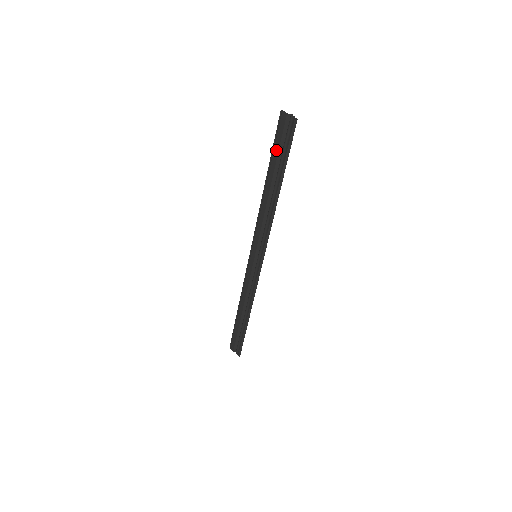
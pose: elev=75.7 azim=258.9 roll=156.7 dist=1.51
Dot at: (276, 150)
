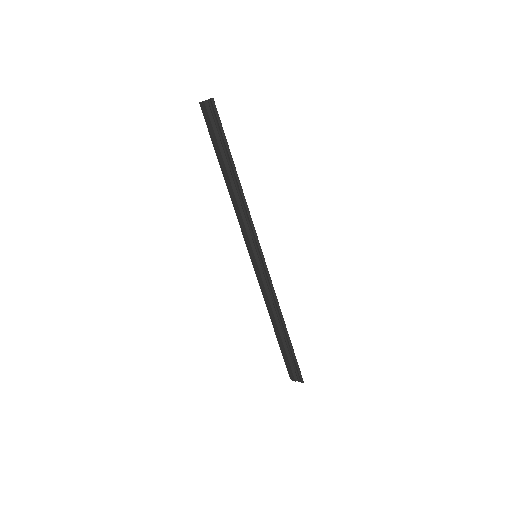
Dot at: (214, 139)
